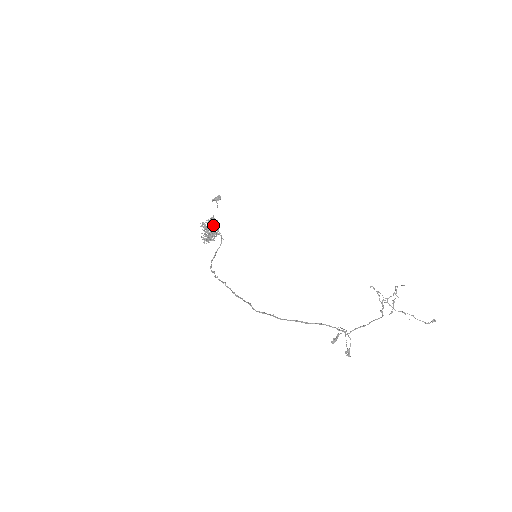
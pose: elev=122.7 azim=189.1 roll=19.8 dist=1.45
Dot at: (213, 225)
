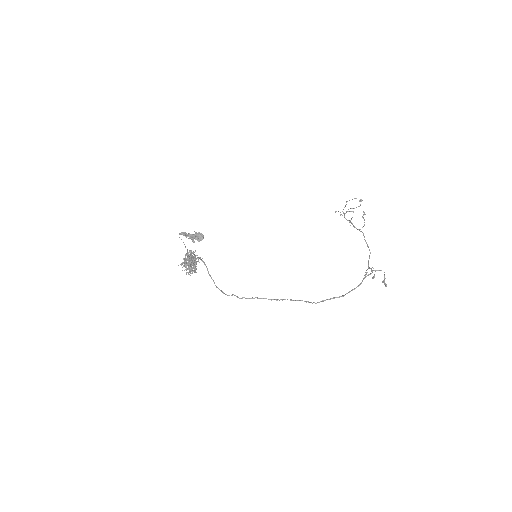
Dot at: (189, 256)
